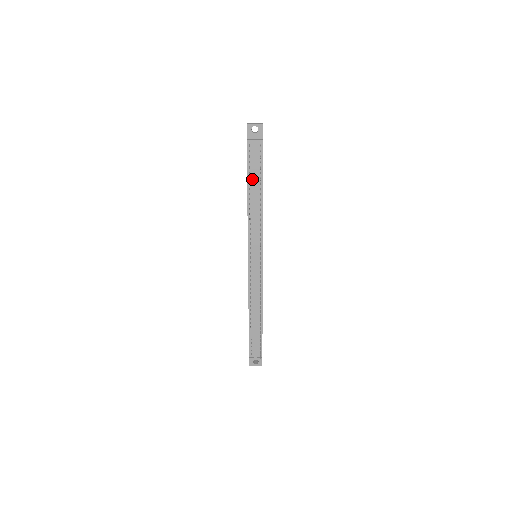
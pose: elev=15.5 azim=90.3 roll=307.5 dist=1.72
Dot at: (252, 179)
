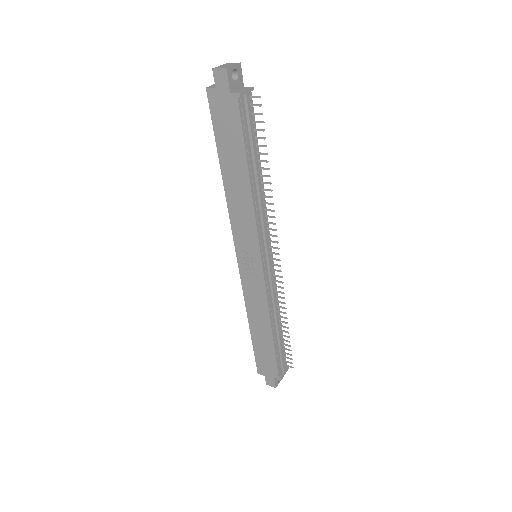
Dot at: (250, 151)
